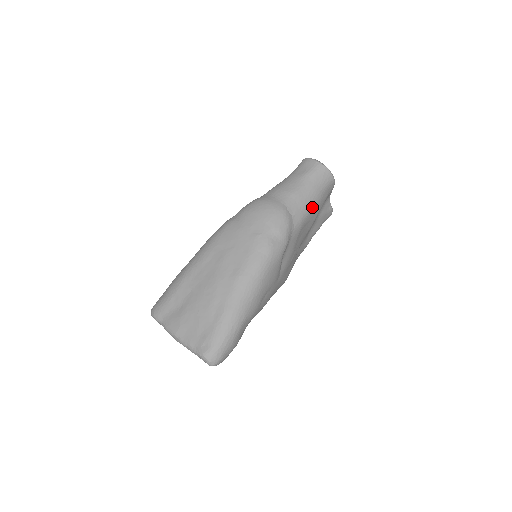
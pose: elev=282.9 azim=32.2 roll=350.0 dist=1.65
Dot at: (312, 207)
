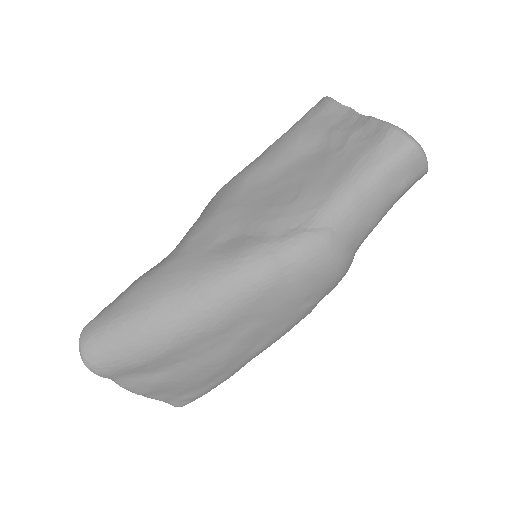
Dot at: occluded
